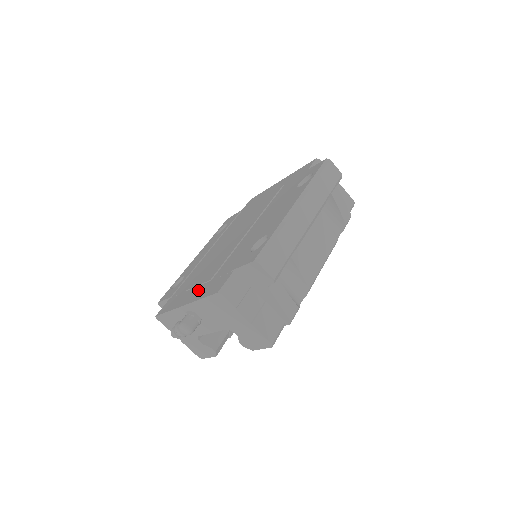
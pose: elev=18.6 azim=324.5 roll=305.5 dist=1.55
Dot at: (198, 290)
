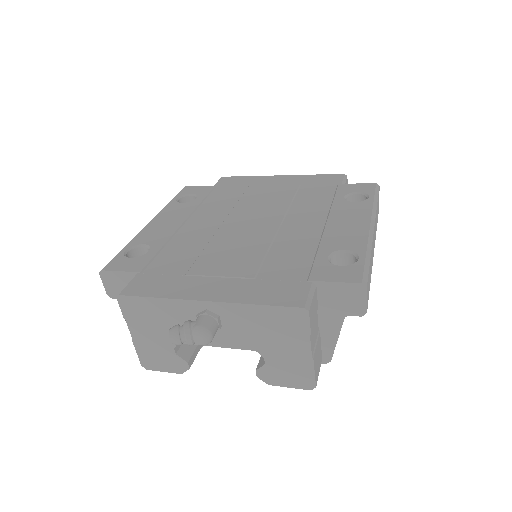
Dot at: (230, 285)
